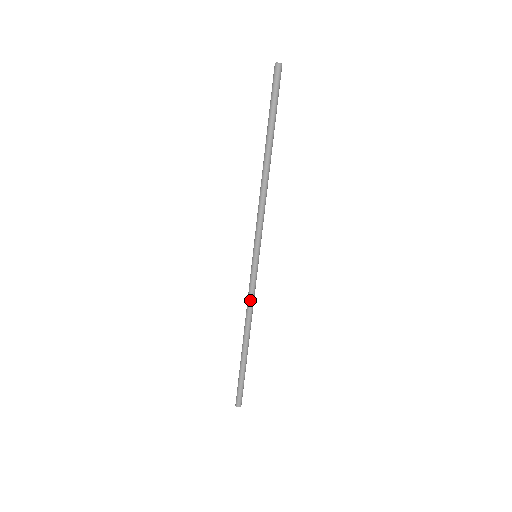
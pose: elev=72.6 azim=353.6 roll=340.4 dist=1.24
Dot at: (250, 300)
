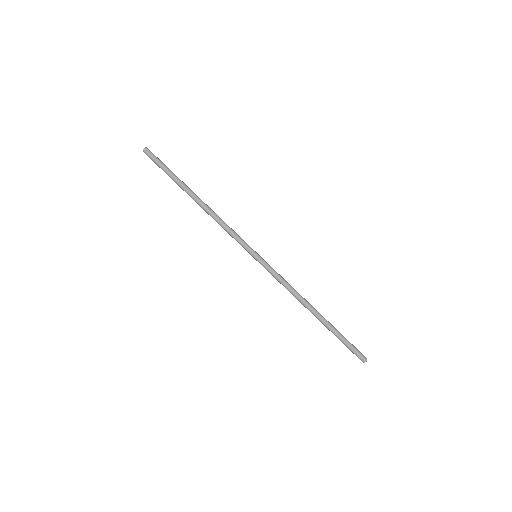
Dot at: (285, 284)
